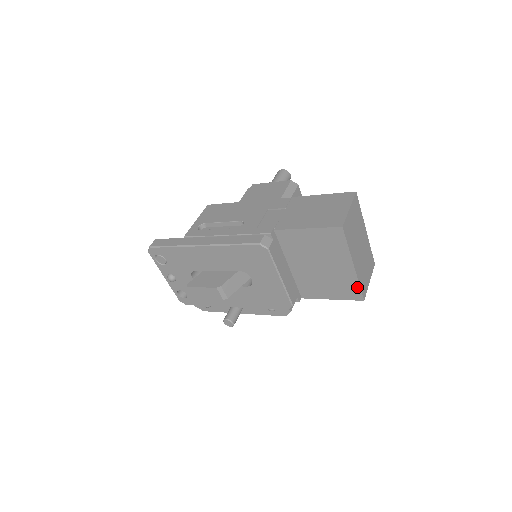
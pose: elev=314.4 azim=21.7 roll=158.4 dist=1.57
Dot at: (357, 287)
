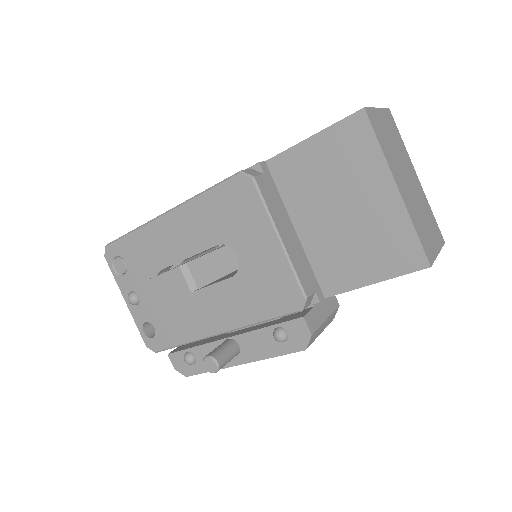
Dot at: (412, 237)
